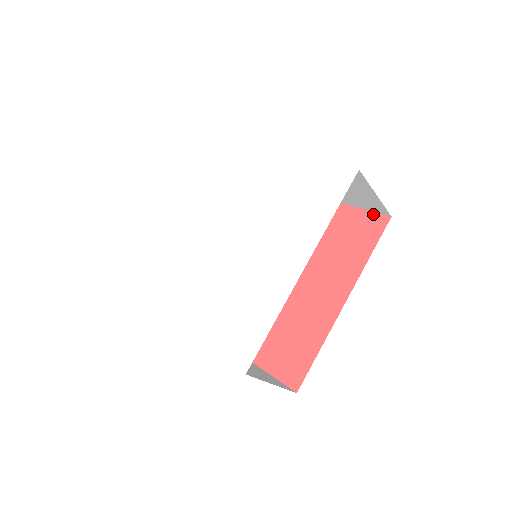
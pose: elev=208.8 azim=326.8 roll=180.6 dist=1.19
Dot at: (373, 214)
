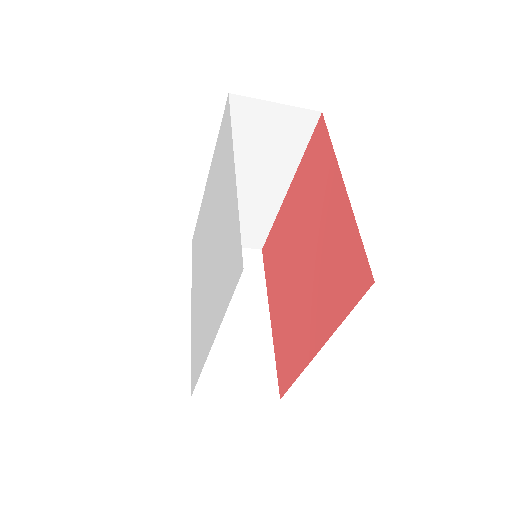
Dot at: (365, 260)
